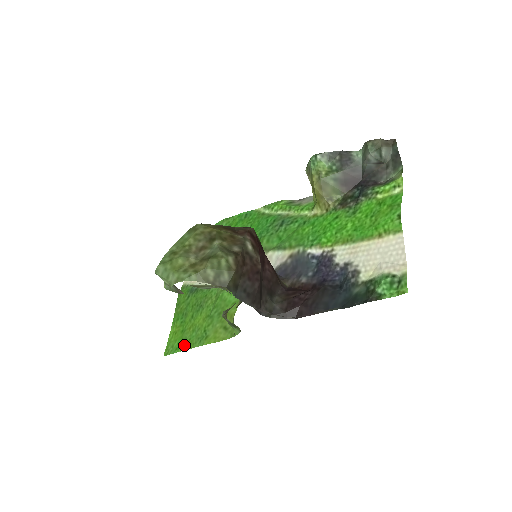
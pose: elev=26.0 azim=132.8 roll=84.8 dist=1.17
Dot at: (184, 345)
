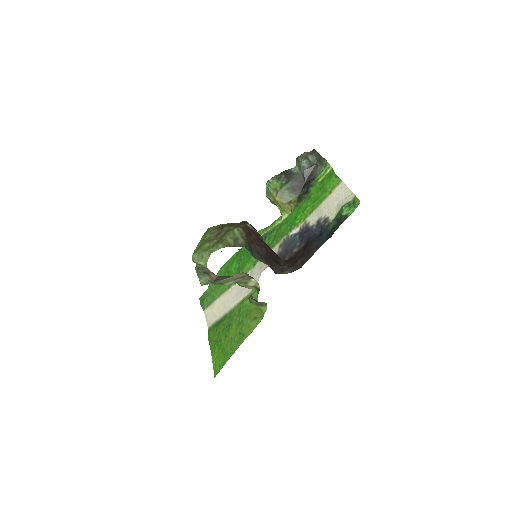
Dot at: (228, 355)
